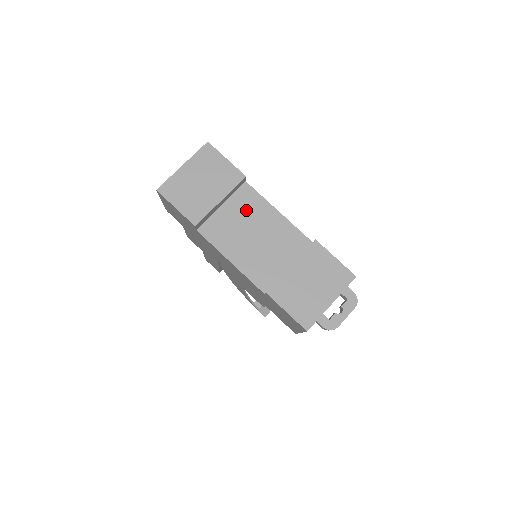
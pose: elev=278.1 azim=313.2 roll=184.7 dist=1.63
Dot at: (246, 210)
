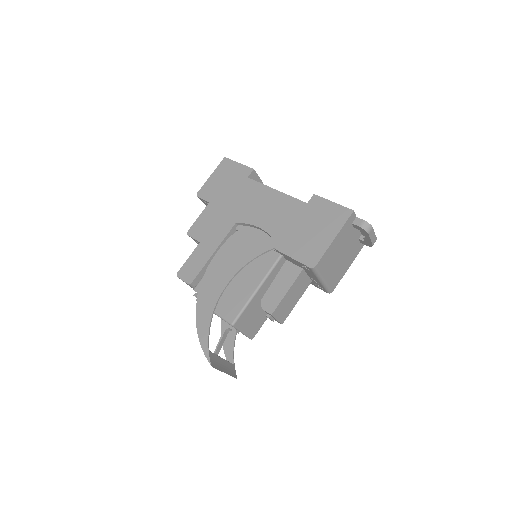
Dot at: occluded
